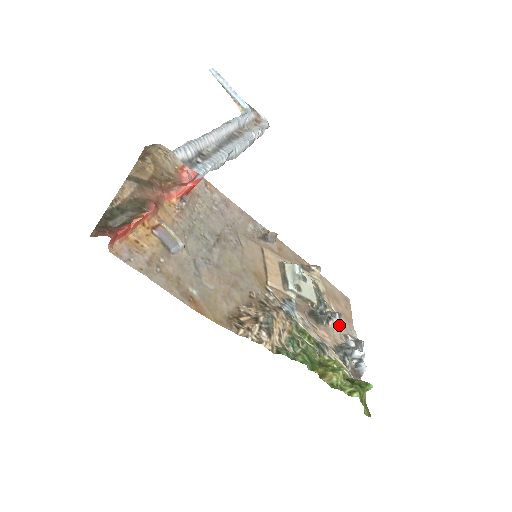
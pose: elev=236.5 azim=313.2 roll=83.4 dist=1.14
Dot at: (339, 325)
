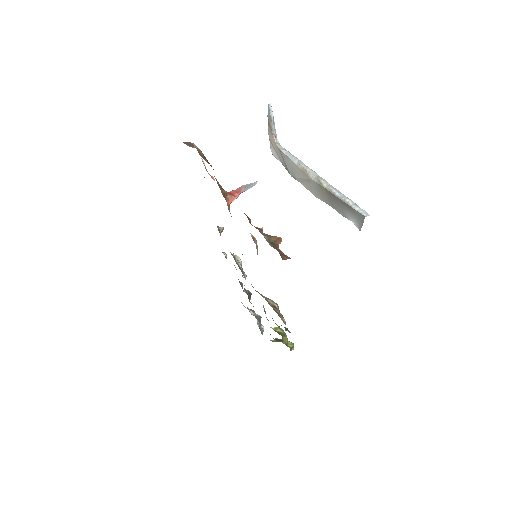
Dot at: occluded
